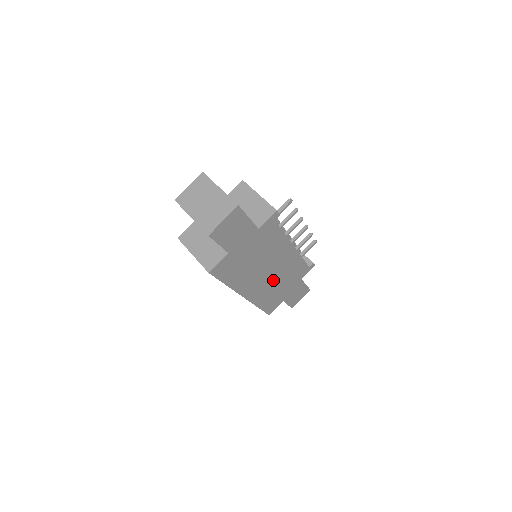
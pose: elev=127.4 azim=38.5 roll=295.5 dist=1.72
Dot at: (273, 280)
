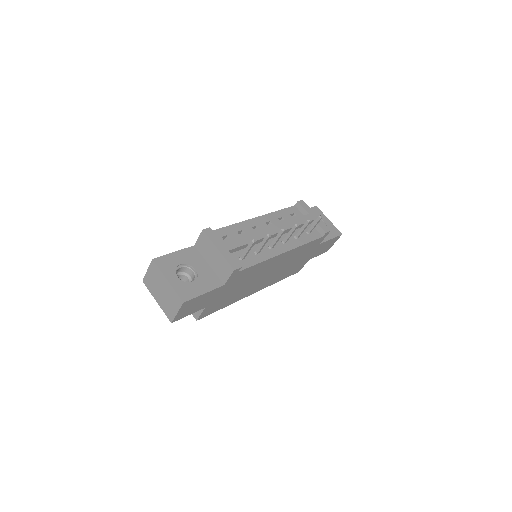
Dot at: (280, 269)
